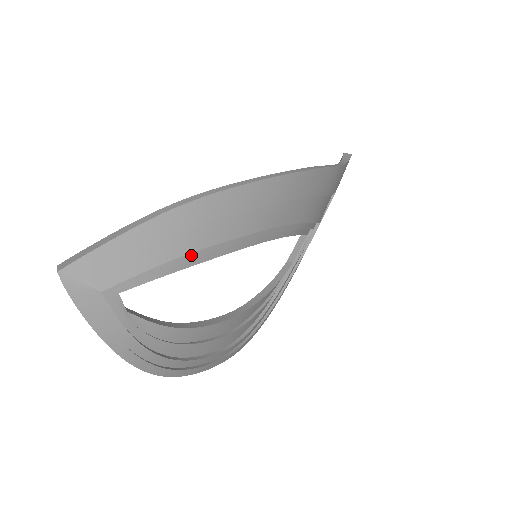
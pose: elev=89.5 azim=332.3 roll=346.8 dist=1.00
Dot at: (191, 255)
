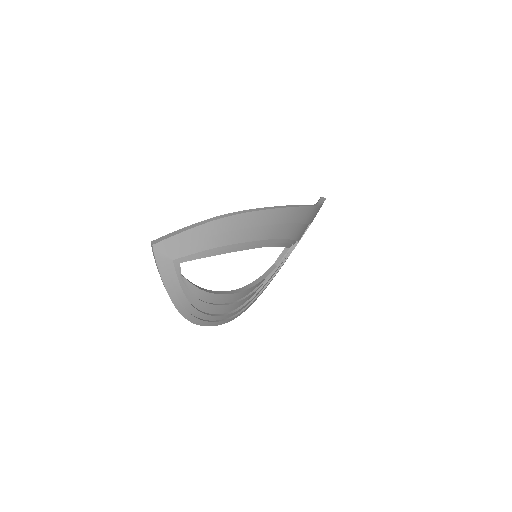
Dot at: (223, 247)
